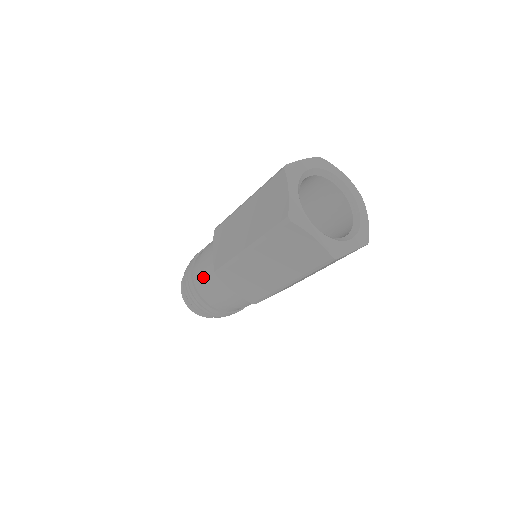
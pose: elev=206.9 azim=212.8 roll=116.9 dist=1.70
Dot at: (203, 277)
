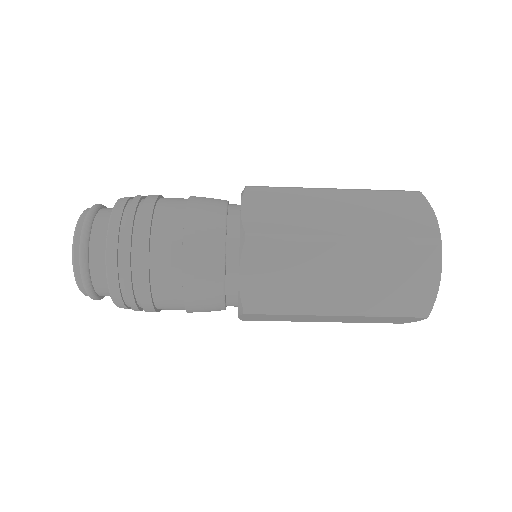
Dot at: (189, 228)
